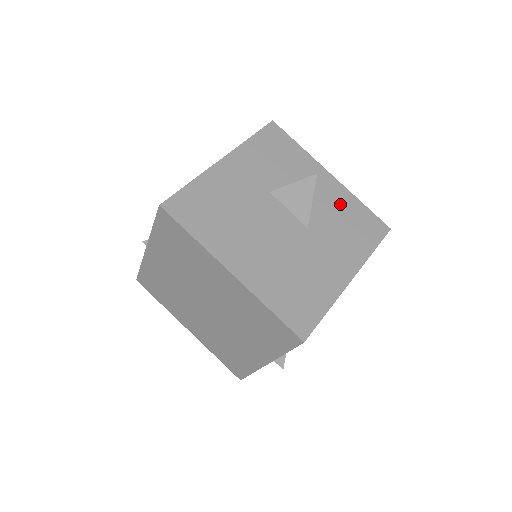
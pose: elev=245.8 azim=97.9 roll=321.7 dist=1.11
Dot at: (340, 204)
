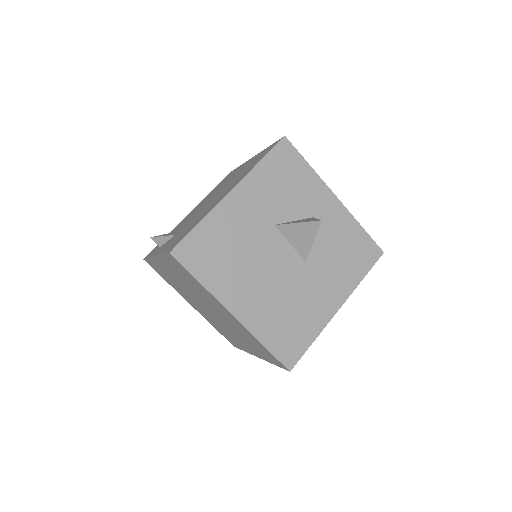
Dot at: (340, 231)
